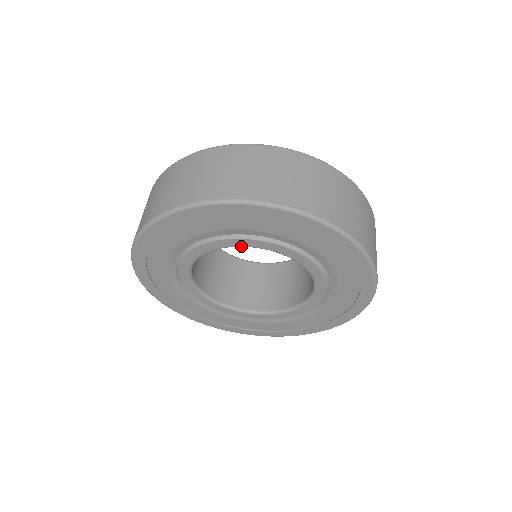
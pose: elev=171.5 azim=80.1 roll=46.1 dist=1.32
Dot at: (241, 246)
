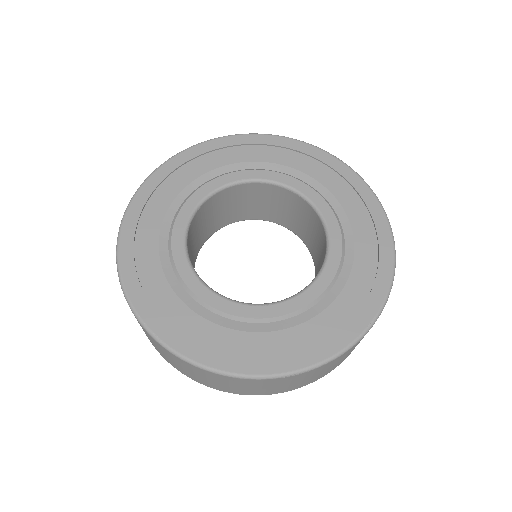
Dot at: occluded
